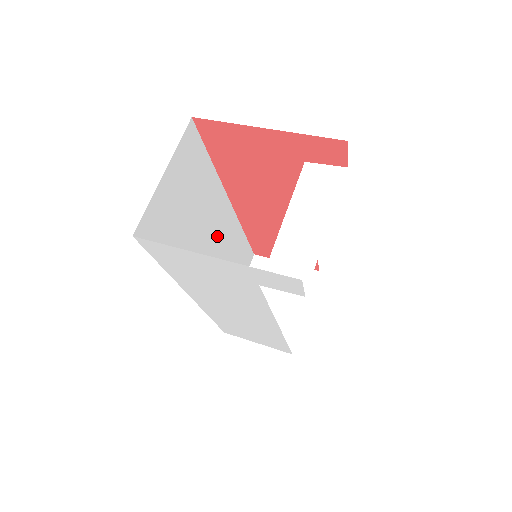
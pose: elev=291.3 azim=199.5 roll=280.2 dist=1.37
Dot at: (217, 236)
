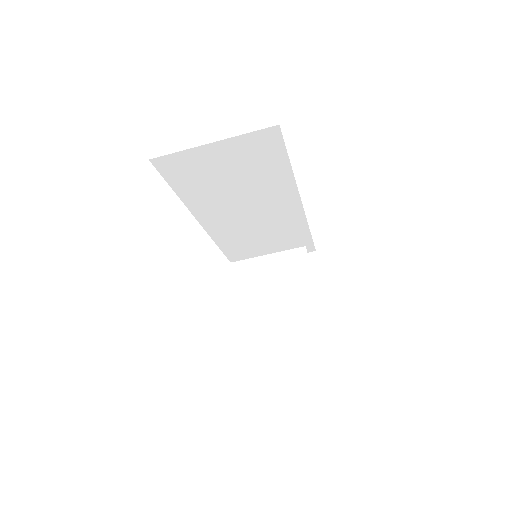
Dot at: (266, 213)
